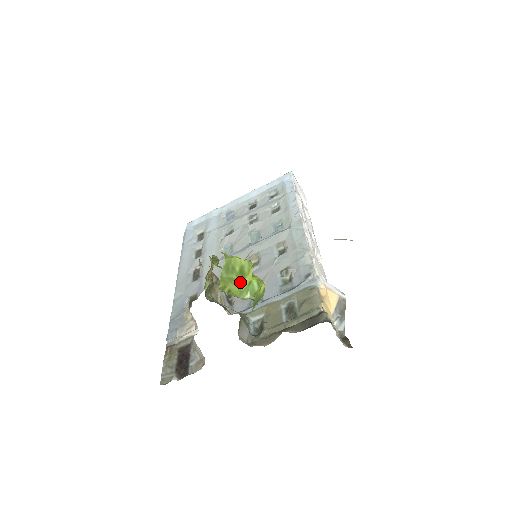
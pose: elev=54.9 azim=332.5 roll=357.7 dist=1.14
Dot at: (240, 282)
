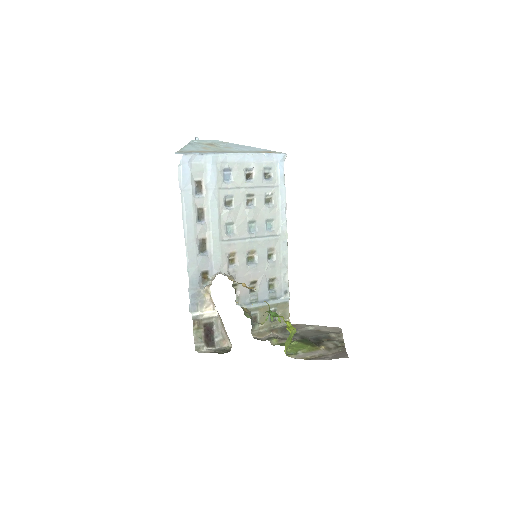
Dot at: occluded
